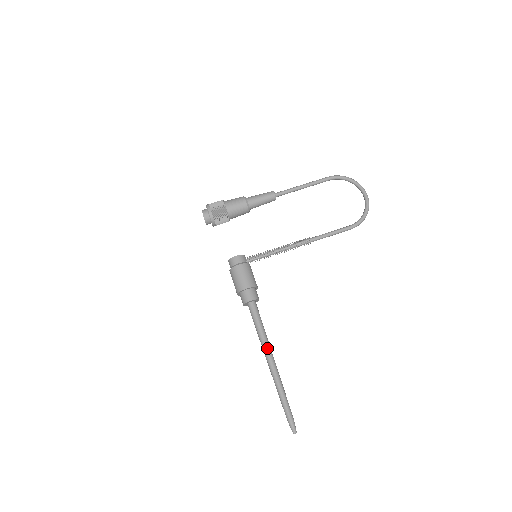
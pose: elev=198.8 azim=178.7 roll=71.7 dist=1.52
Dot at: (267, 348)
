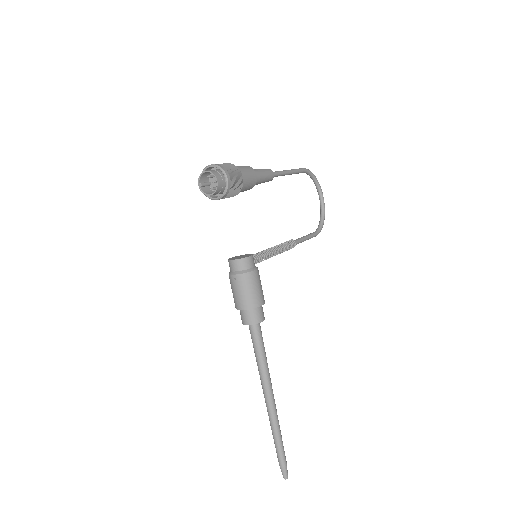
Dot at: occluded
